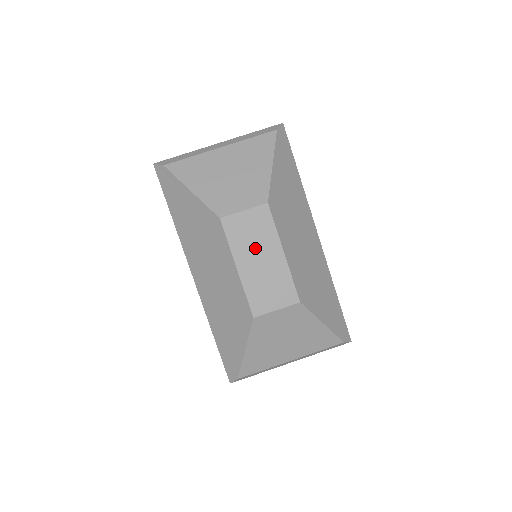
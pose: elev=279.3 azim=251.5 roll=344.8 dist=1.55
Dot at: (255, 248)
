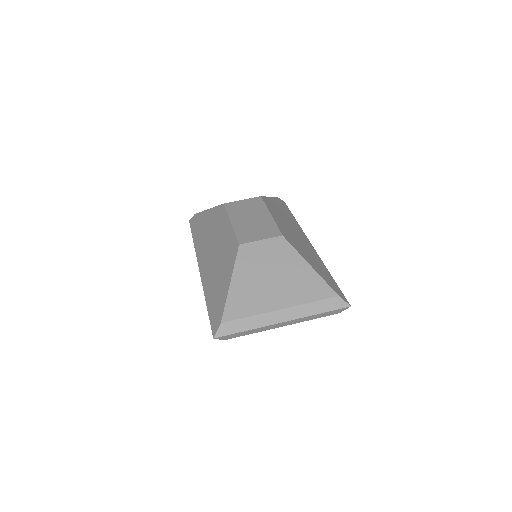
Dot at: (248, 213)
